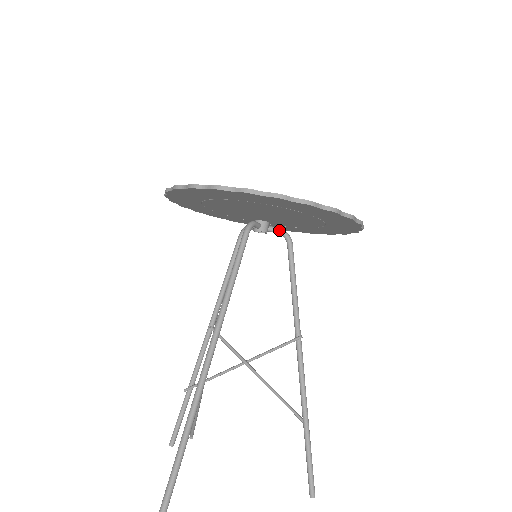
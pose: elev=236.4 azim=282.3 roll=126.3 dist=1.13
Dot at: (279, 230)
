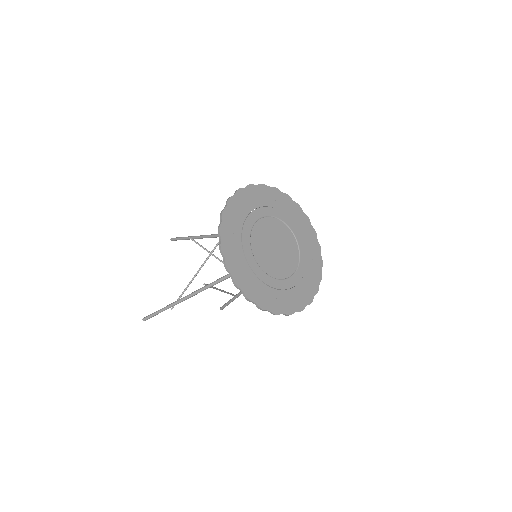
Dot at: occluded
